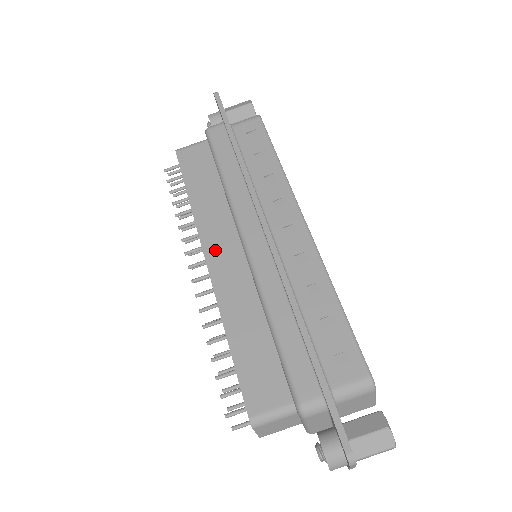
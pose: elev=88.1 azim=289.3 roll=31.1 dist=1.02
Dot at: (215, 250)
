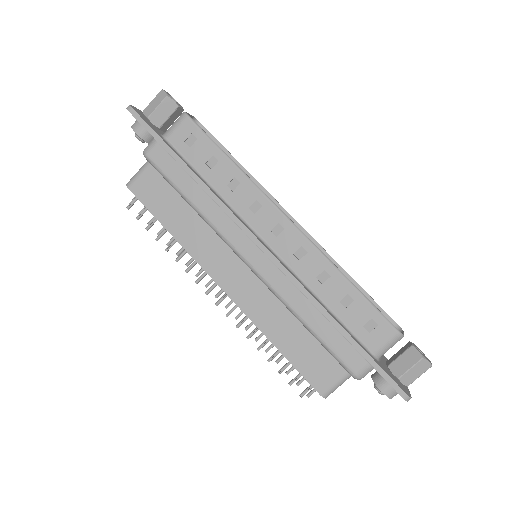
Dot at: (222, 274)
